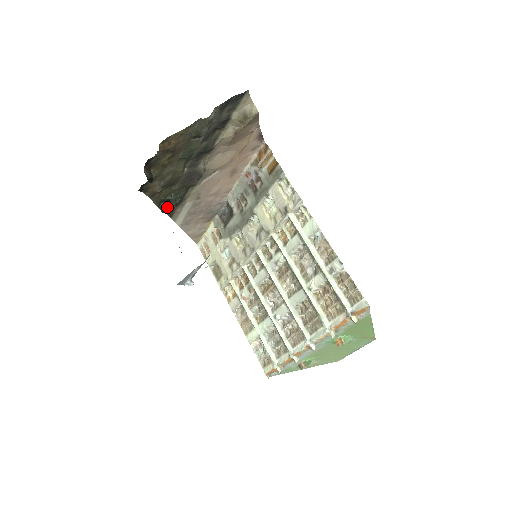
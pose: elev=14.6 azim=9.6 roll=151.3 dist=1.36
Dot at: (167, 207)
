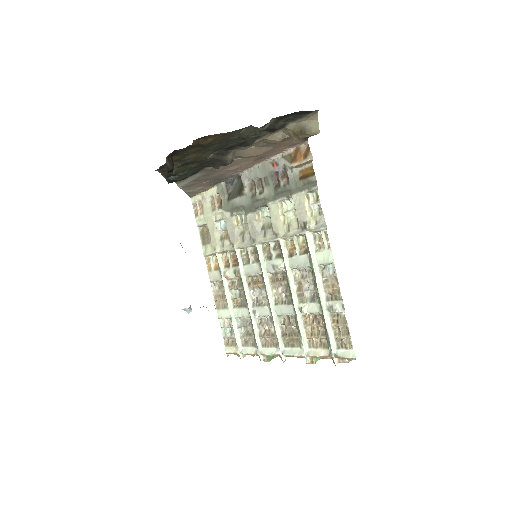
Dot at: (175, 180)
